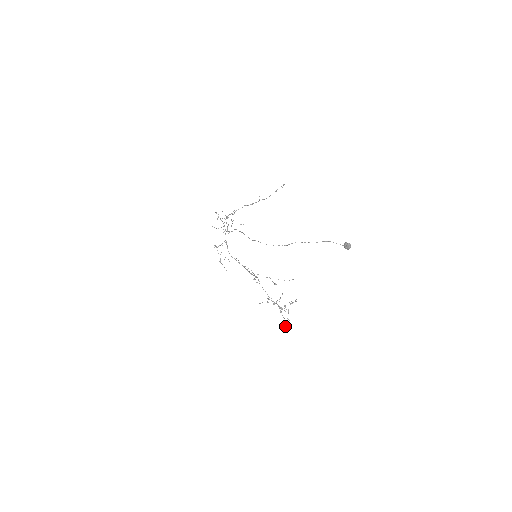
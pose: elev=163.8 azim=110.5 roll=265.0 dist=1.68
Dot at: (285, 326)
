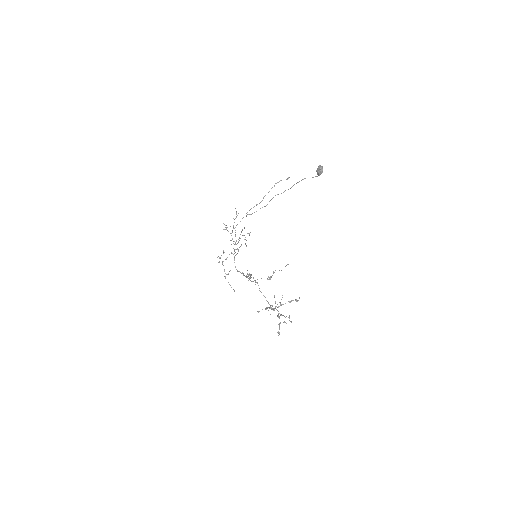
Dot at: (279, 328)
